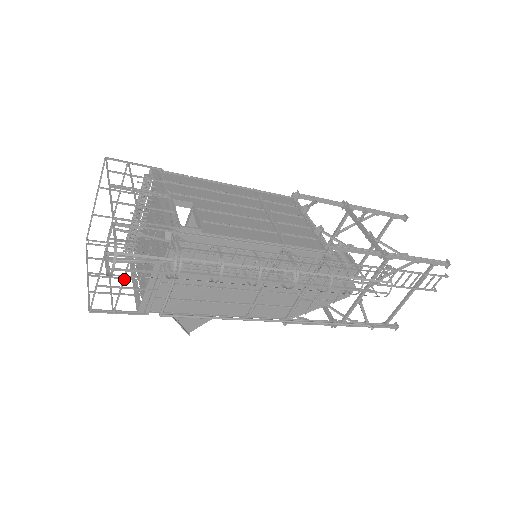
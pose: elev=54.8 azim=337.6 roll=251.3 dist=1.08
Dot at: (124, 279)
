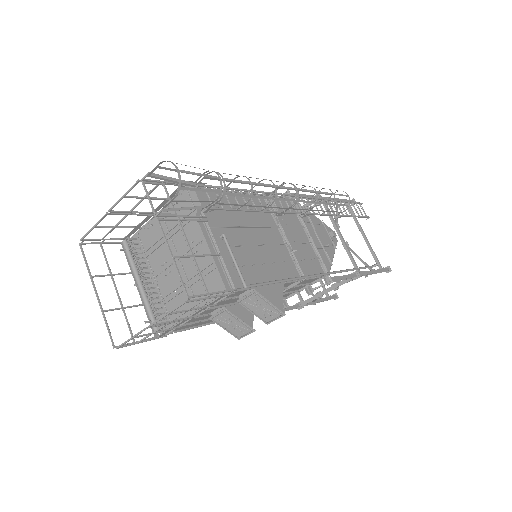
Dot at: (188, 244)
